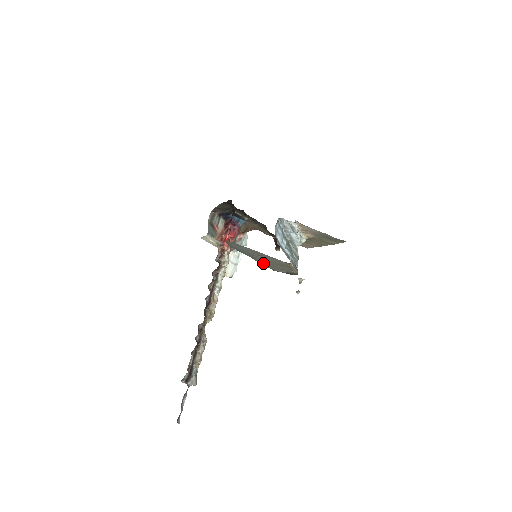
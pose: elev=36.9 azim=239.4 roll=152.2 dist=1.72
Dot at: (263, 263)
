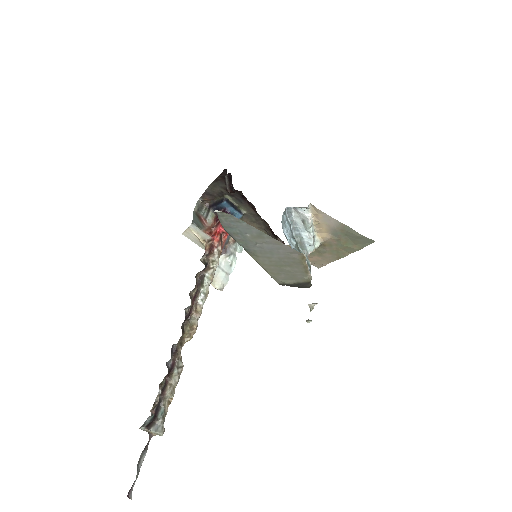
Dot at: (265, 265)
